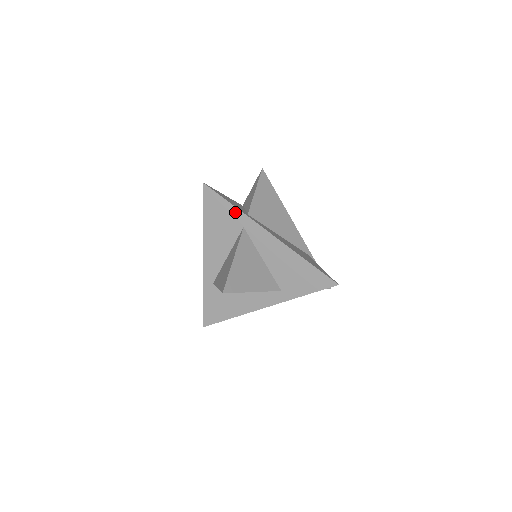
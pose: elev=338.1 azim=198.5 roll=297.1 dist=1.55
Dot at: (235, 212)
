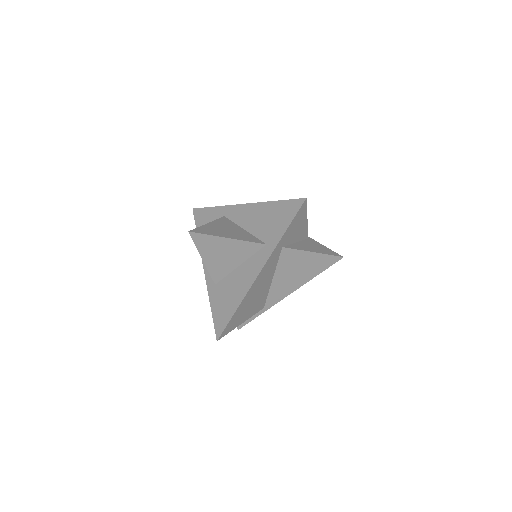
Dot at: (216, 210)
